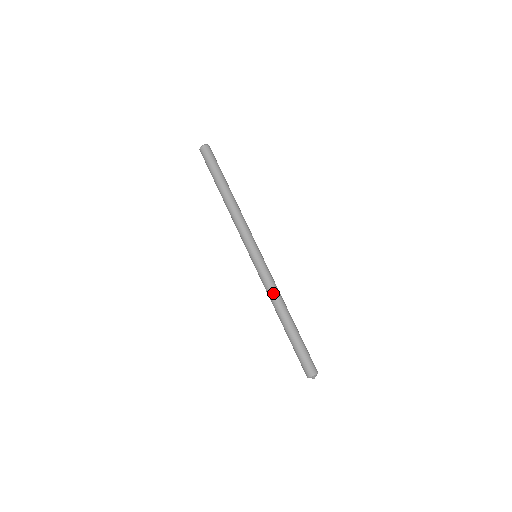
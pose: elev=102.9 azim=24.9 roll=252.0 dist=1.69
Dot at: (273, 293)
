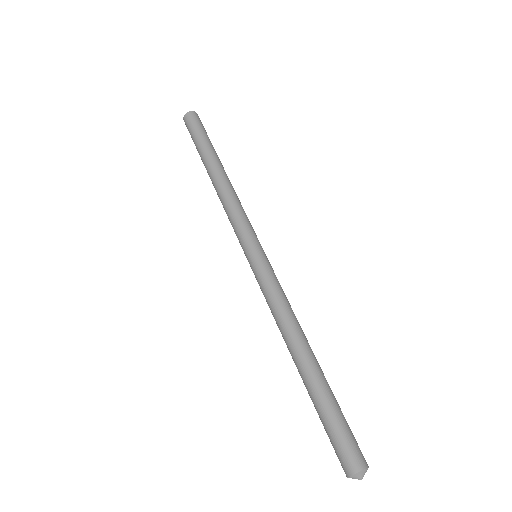
Dot at: (276, 316)
